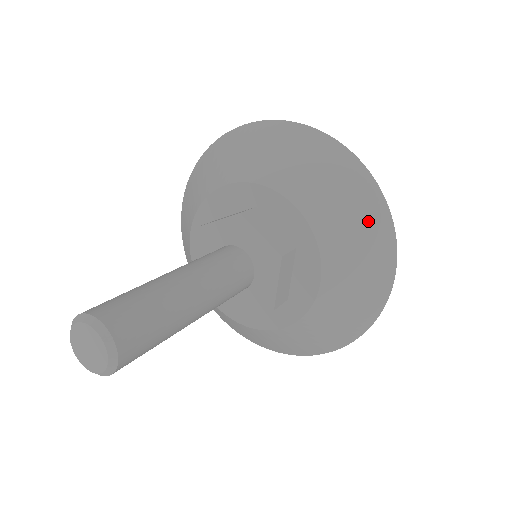
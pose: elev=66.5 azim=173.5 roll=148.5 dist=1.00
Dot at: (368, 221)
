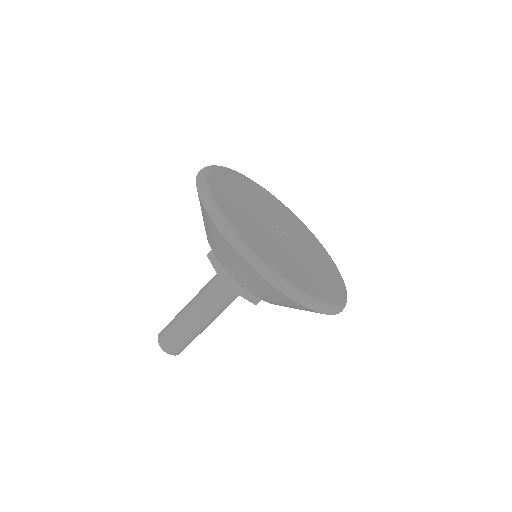
Dot at: (239, 264)
